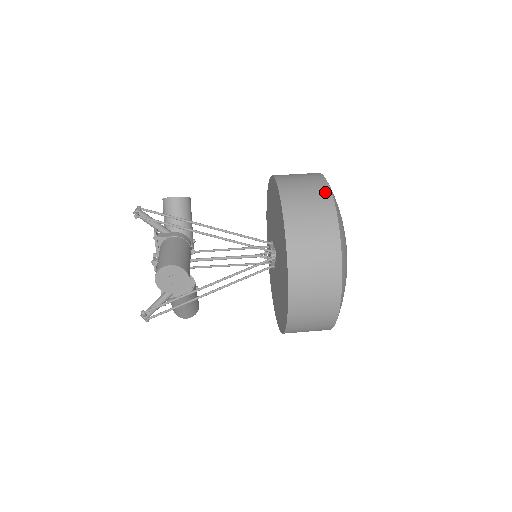
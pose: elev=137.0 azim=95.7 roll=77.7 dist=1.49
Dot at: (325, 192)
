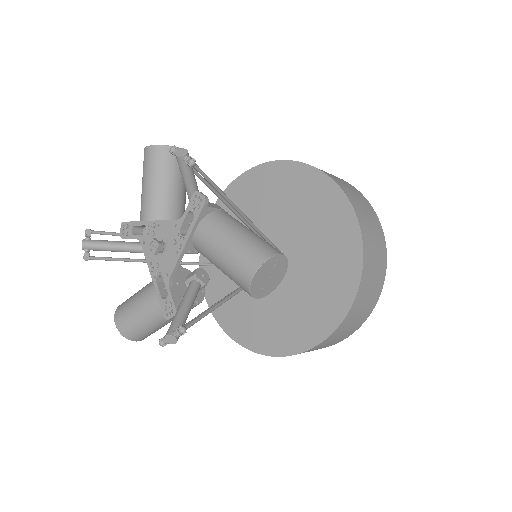
Dot at: (362, 196)
